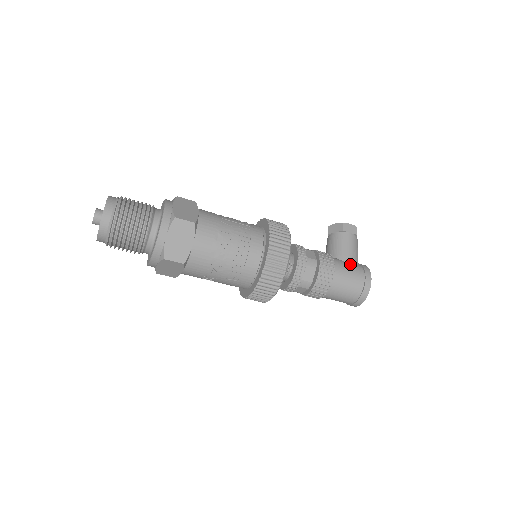
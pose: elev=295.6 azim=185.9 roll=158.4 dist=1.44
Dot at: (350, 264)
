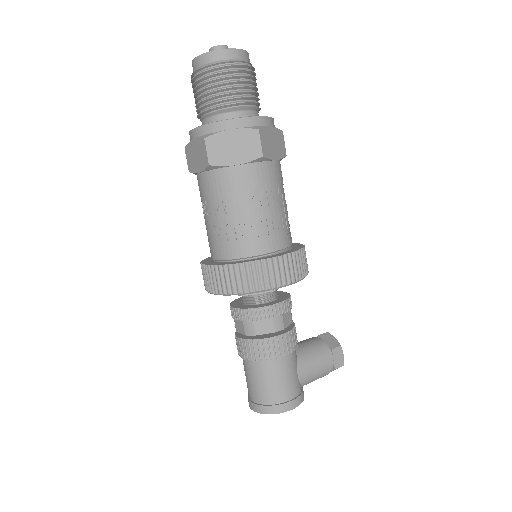
Dot at: (298, 375)
